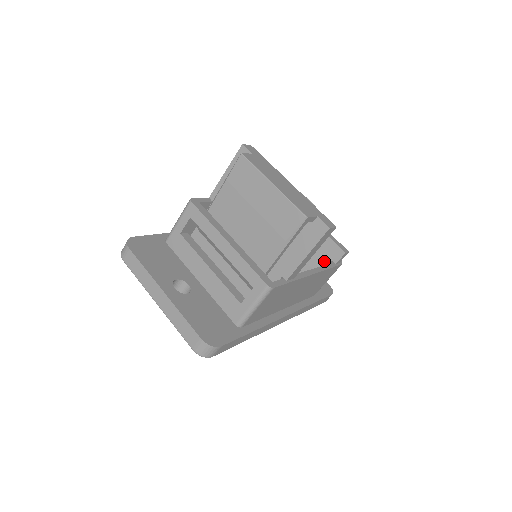
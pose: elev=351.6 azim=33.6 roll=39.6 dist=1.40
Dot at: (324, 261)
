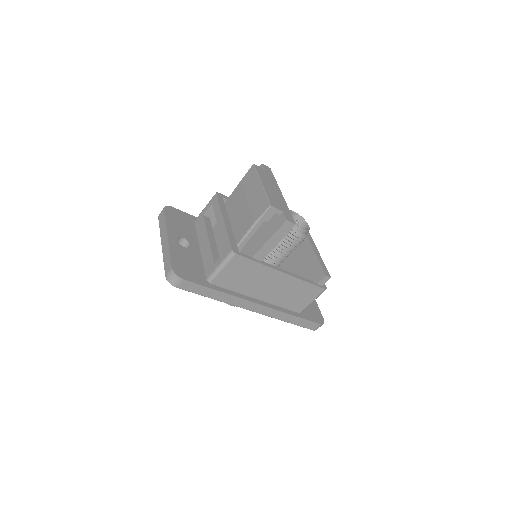
Dot at: occluded
